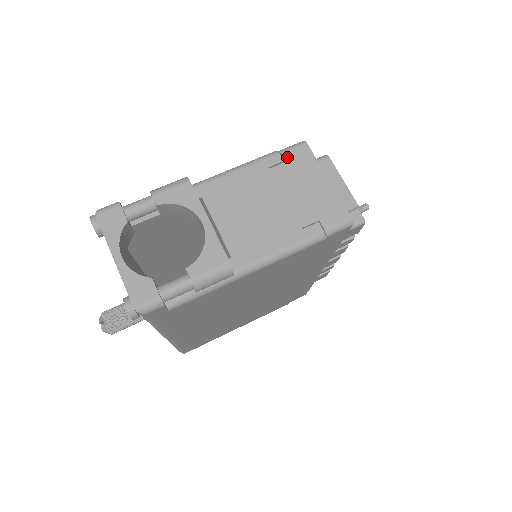
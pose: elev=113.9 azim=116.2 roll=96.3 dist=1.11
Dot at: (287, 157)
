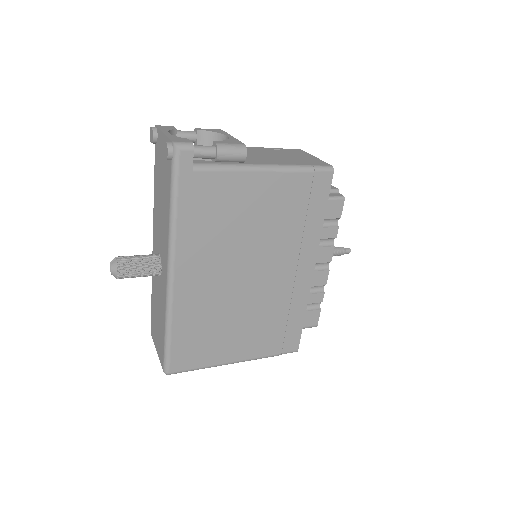
Dot at: (287, 150)
